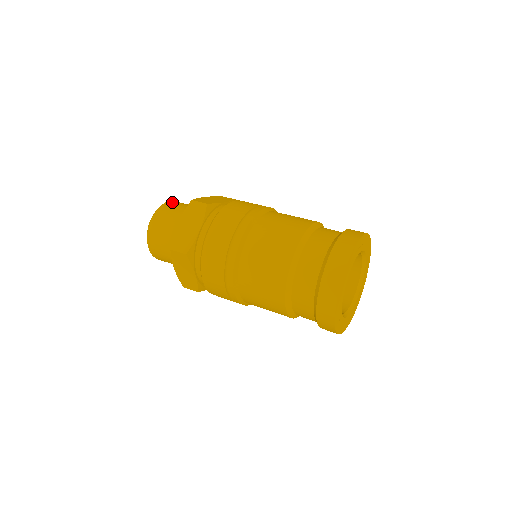
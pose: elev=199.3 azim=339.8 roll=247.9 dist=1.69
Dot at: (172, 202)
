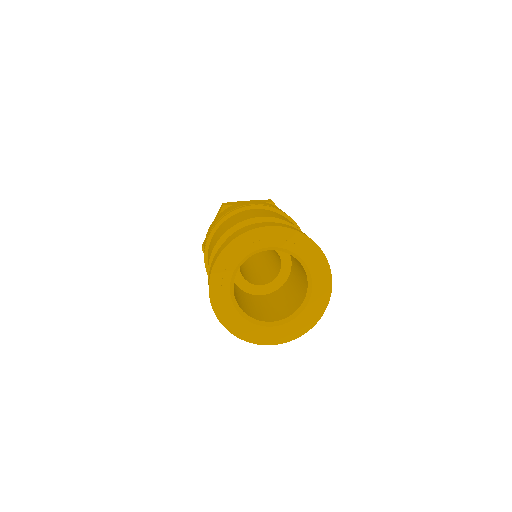
Dot at: occluded
